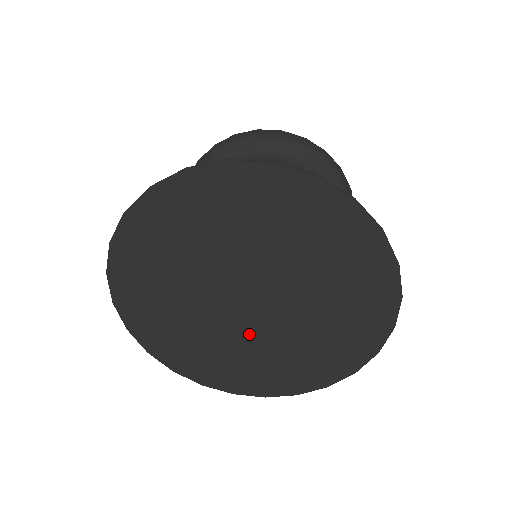
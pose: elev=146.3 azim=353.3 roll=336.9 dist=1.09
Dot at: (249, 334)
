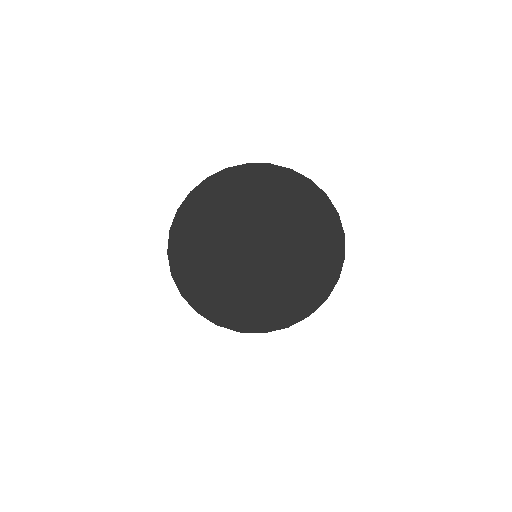
Dot at: (261, 270)
